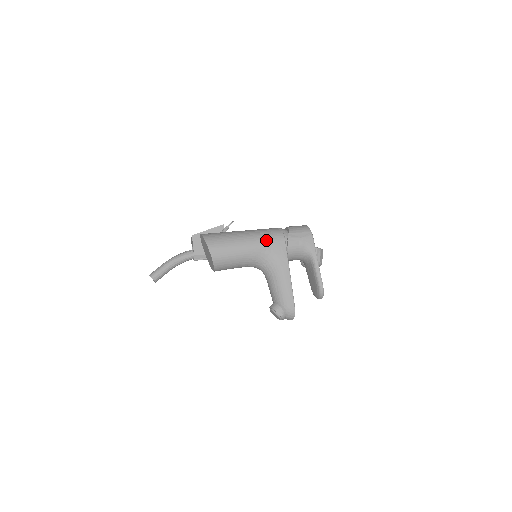
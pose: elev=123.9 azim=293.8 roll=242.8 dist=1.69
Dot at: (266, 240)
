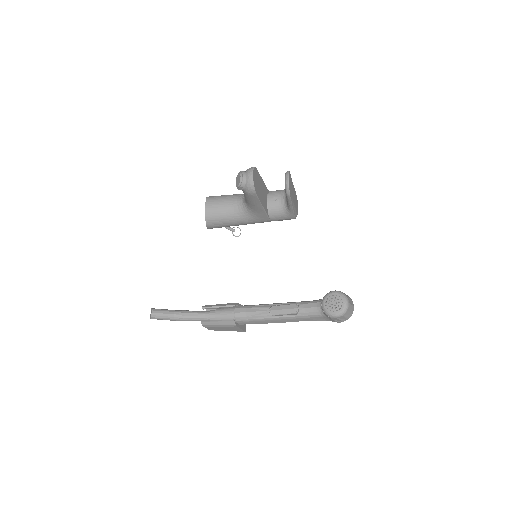
Dot at: occluded
